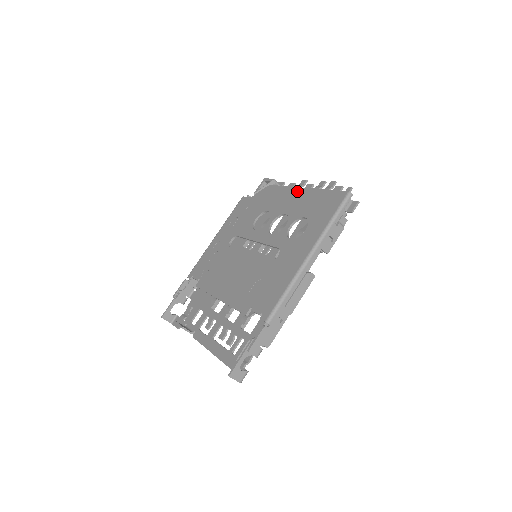
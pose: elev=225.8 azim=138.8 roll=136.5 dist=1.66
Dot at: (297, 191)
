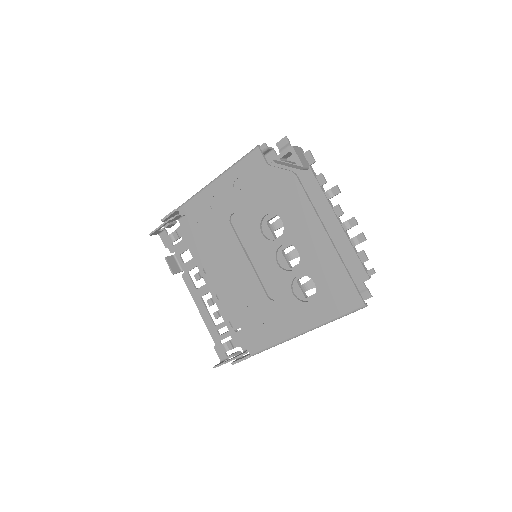
Dot at: (320, 233)
